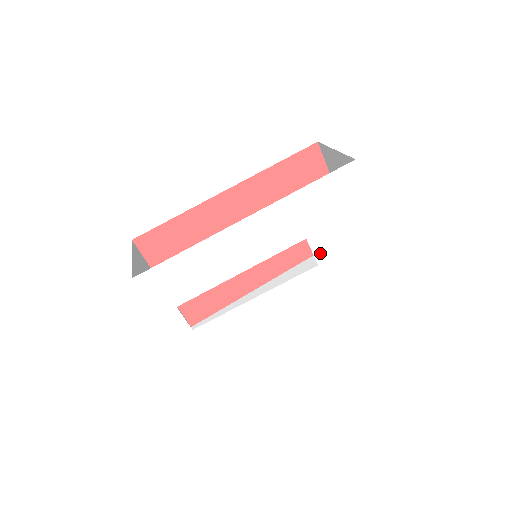
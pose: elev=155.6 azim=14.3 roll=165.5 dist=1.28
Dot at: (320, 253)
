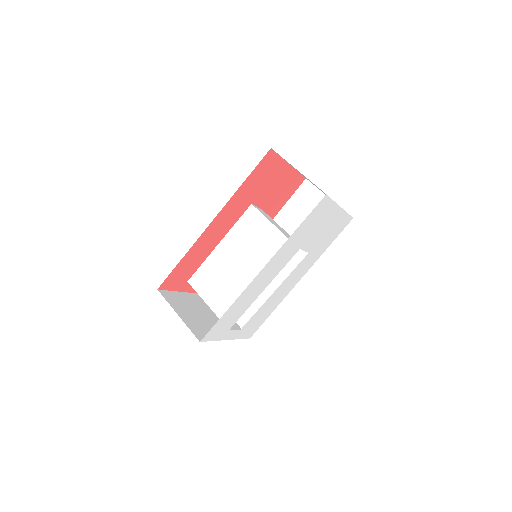
Dot at: (309, 248)
